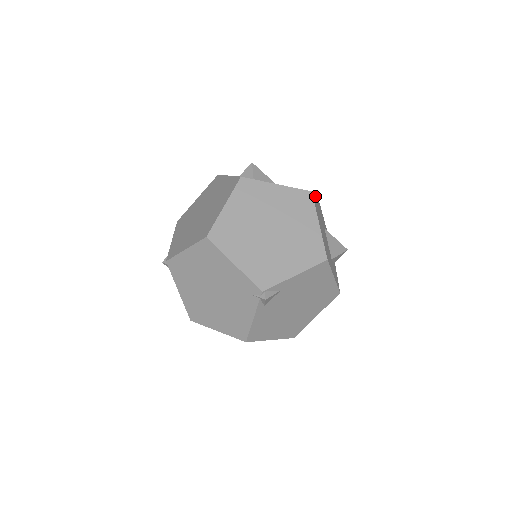
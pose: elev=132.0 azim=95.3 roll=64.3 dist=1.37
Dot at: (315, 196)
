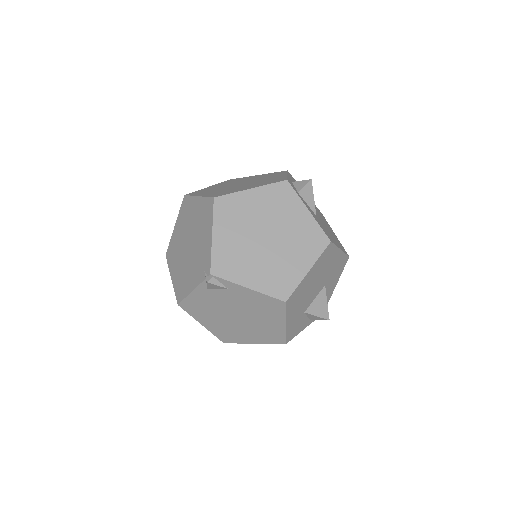
Dot at: (339, 252)
